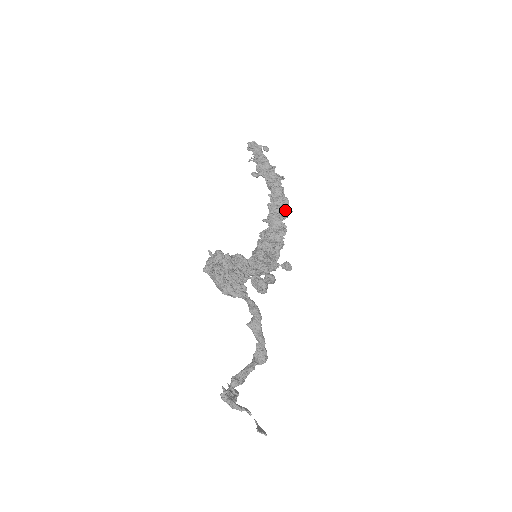
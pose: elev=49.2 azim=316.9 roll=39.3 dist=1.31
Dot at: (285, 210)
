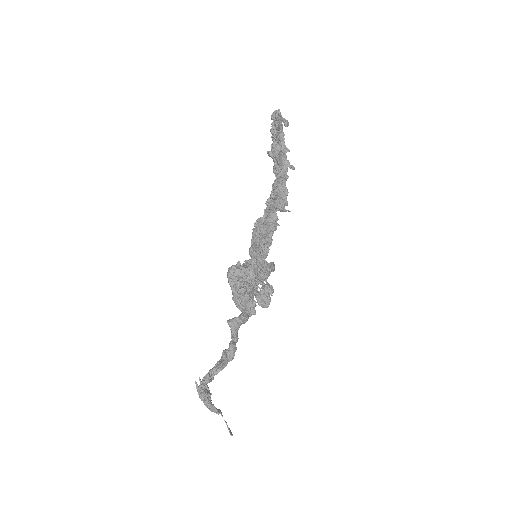
Dot at: (284, 204)
